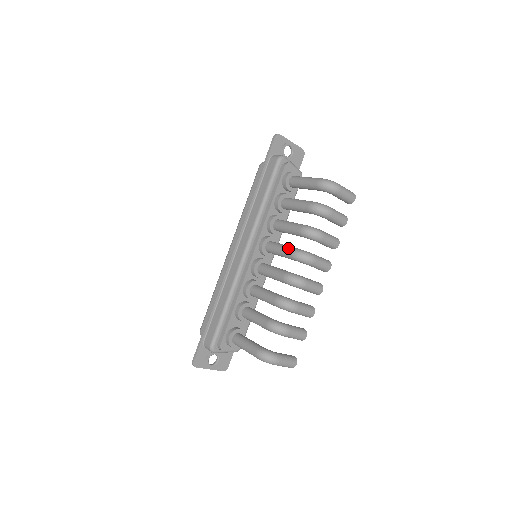
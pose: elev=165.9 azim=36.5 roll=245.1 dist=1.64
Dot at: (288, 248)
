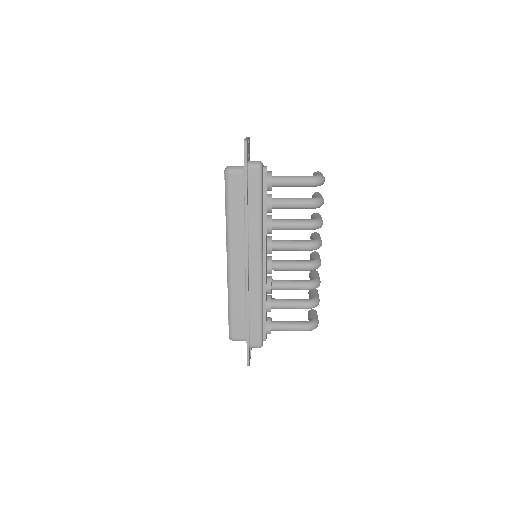
Dot at: (301, 244)
